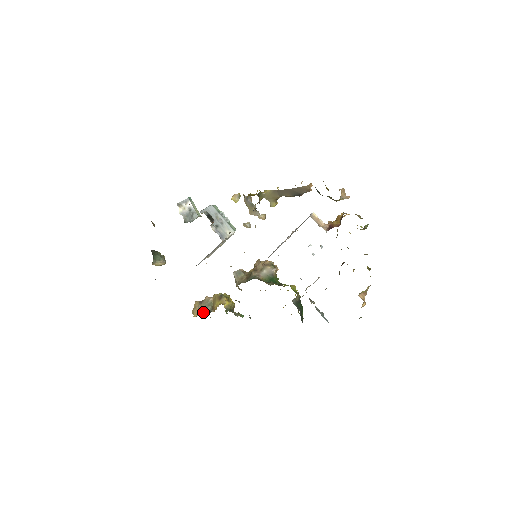
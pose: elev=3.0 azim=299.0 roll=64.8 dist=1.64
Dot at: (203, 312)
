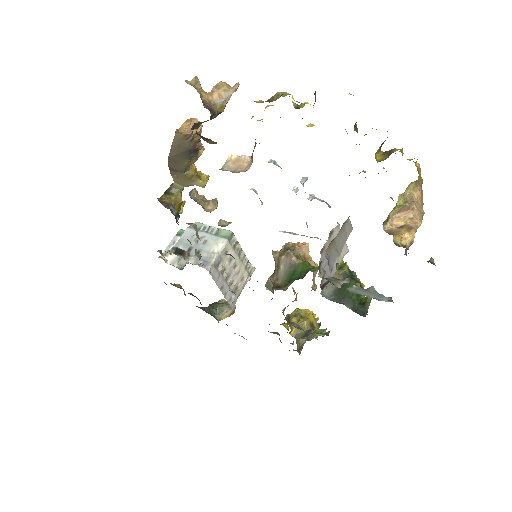
Dot at: (301, 341)
